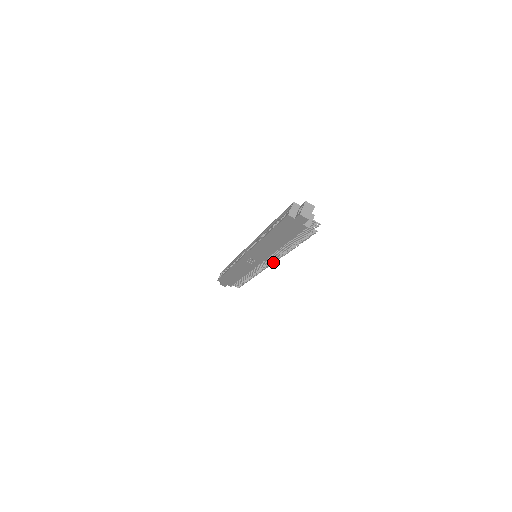
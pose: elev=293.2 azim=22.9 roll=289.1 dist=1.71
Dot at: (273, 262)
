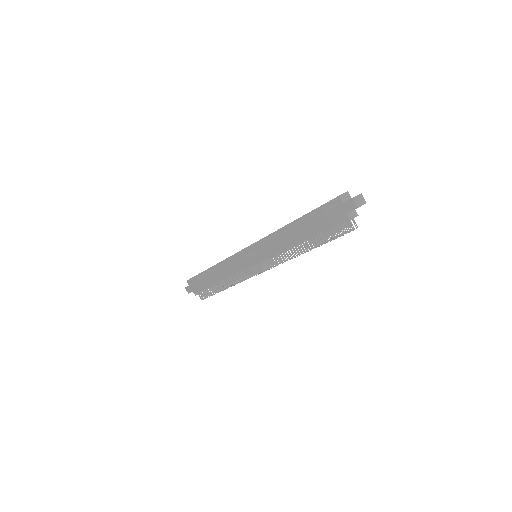
Dot at: (271, 267)
